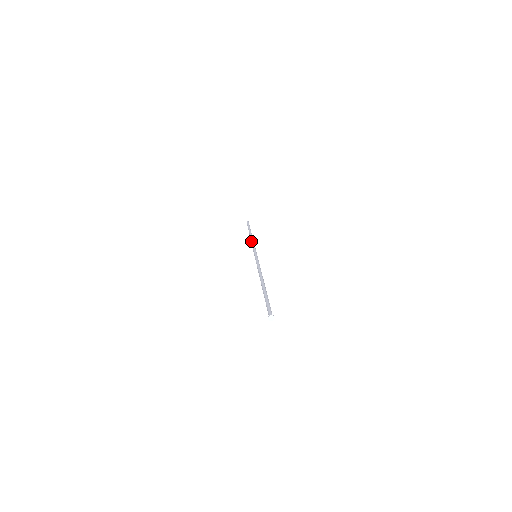
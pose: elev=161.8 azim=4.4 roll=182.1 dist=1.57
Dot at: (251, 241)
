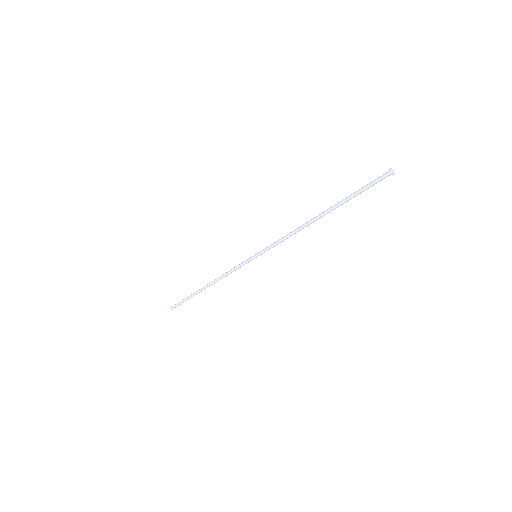
Dot at: occluded
